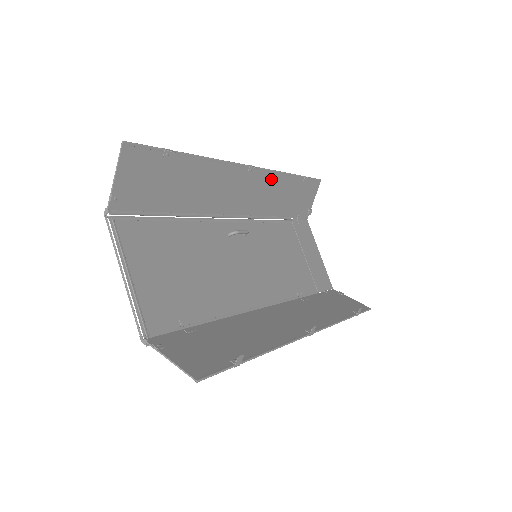
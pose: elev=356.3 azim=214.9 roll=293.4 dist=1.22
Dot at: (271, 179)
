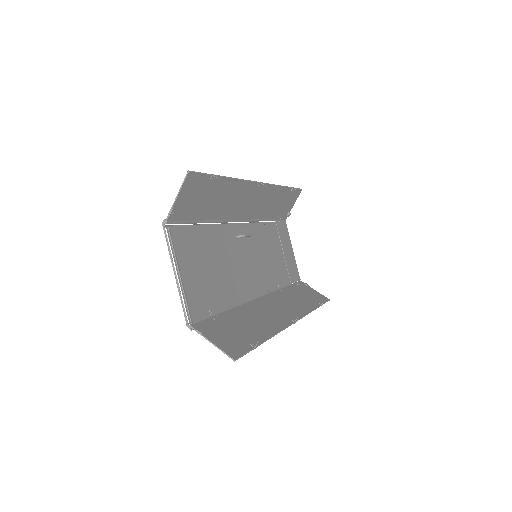
Dot at: (270, 191)
